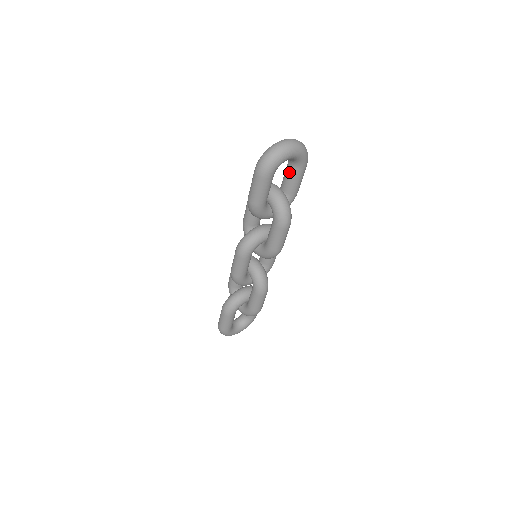
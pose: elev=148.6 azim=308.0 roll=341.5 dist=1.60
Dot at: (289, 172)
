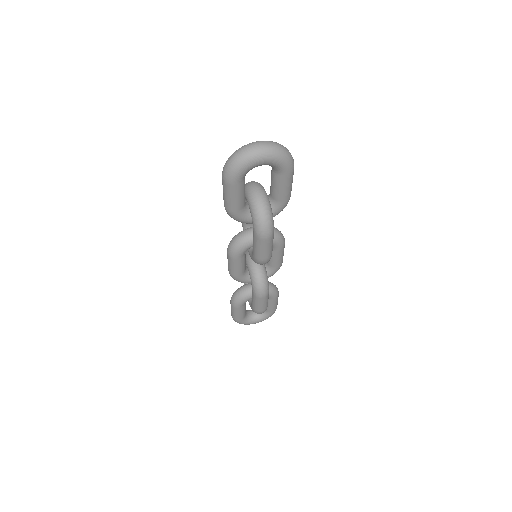
Dot at: (272, 177)
